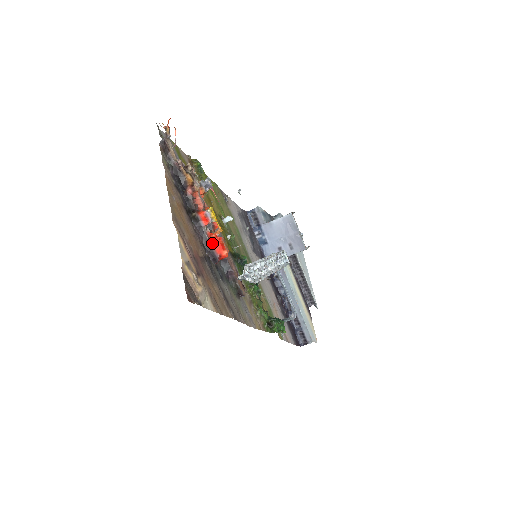
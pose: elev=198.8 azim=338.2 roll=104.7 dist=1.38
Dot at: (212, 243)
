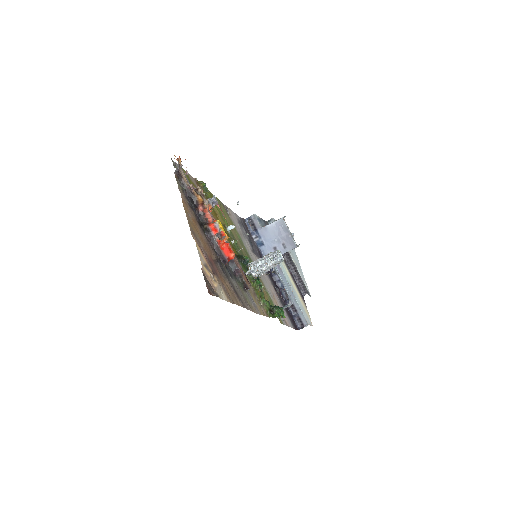
Dot at: (221, 248)
